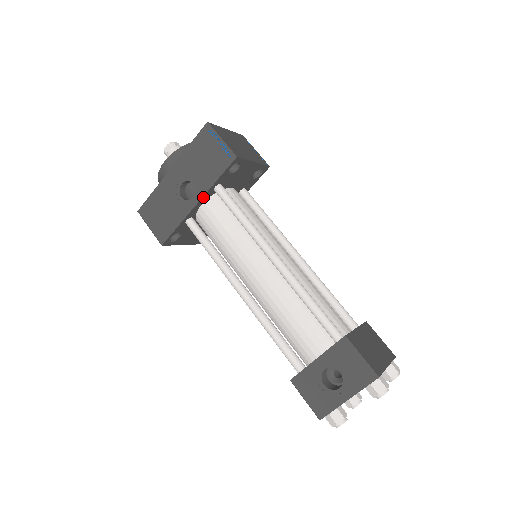
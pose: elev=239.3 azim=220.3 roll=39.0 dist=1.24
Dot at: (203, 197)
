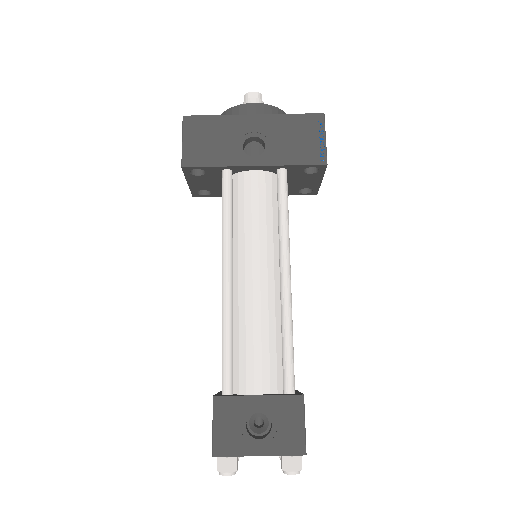
Dot at: (265, 166)
